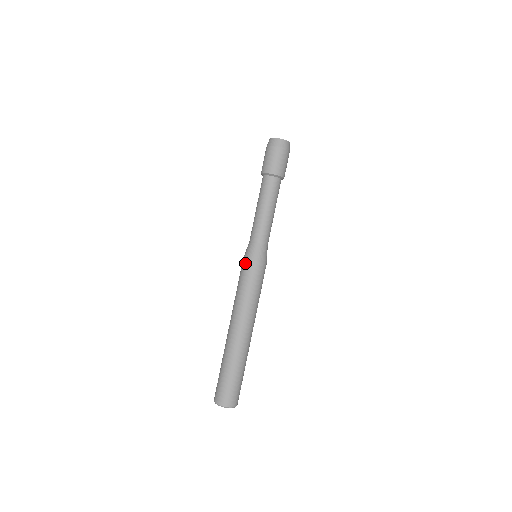
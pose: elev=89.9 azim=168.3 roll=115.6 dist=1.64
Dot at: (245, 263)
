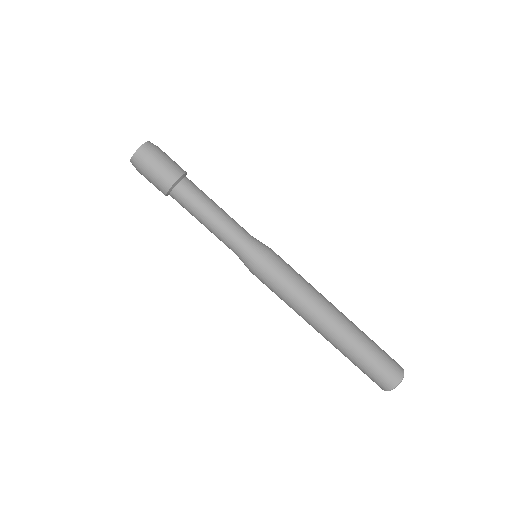
Dot at: (256, 275)
